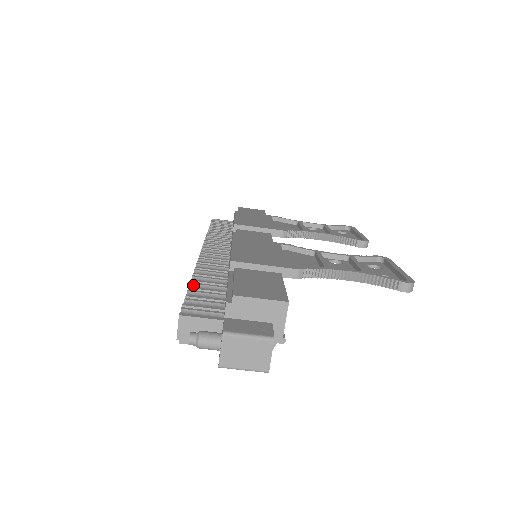
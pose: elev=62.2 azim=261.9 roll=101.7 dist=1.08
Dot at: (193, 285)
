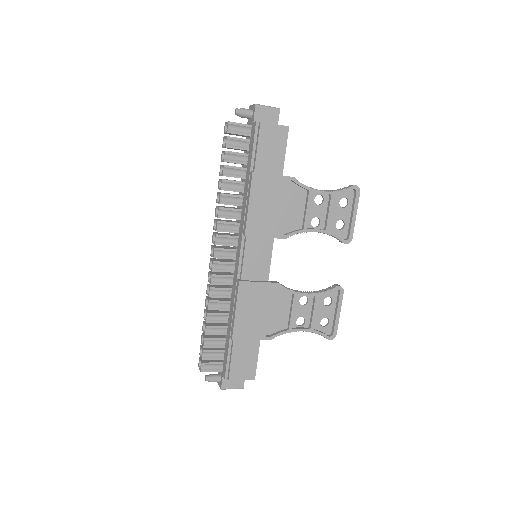
Dot at: (208, 328)
